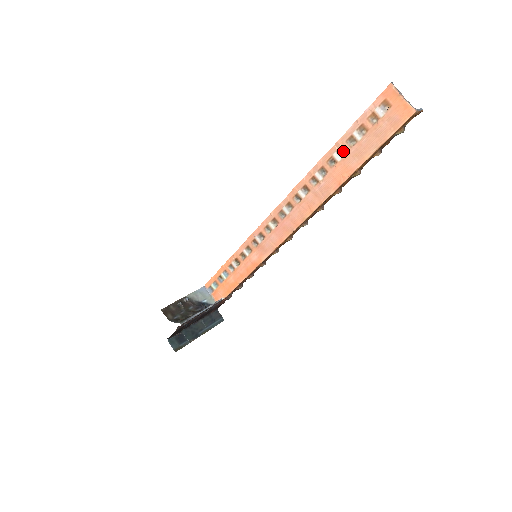
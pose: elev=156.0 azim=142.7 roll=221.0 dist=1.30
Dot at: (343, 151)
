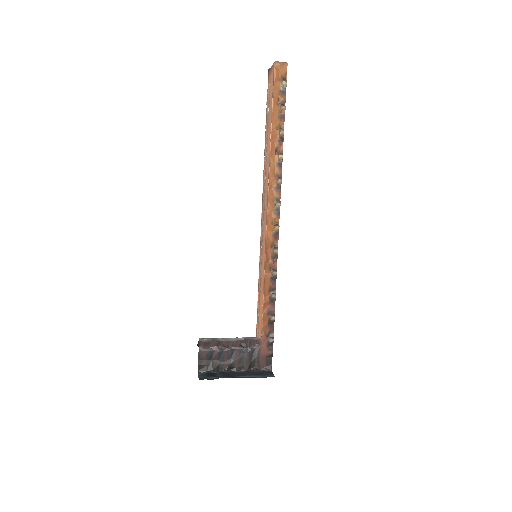
Dot at: (268, 127)
